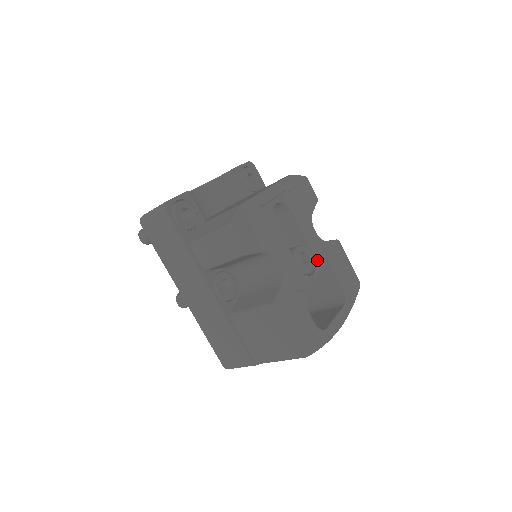
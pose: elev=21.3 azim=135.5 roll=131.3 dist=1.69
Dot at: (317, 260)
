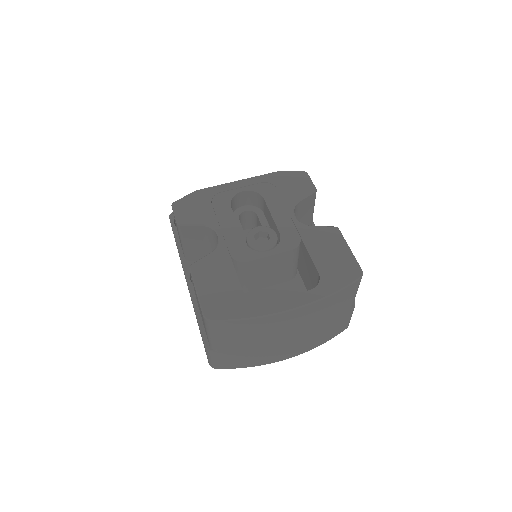
Dot at: (283, 240)
